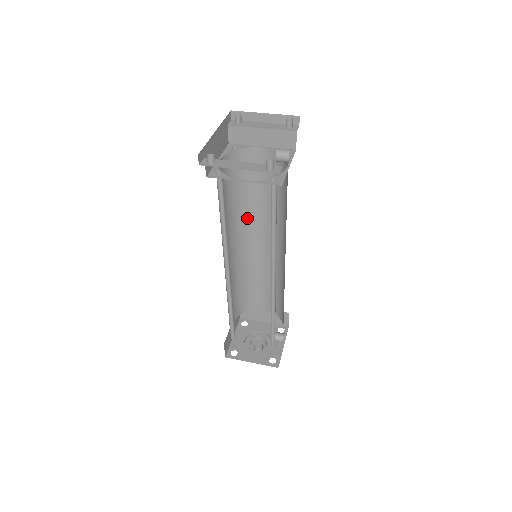
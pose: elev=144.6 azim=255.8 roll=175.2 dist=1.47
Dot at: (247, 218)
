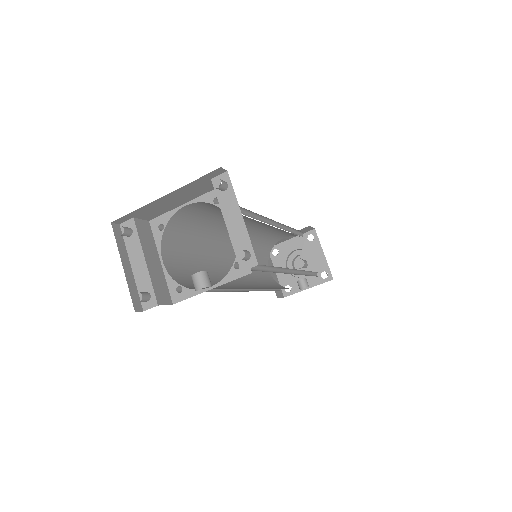
Dot at: occluded
